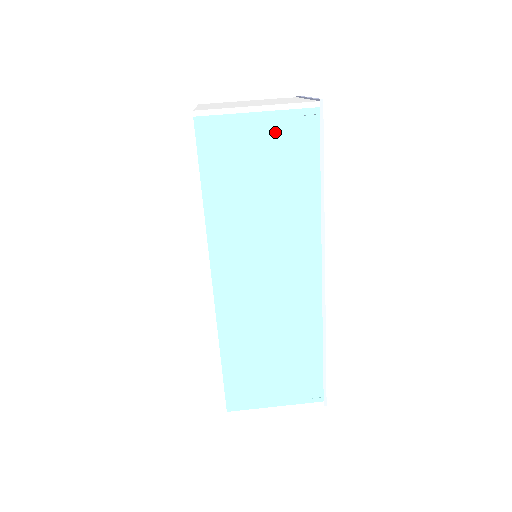
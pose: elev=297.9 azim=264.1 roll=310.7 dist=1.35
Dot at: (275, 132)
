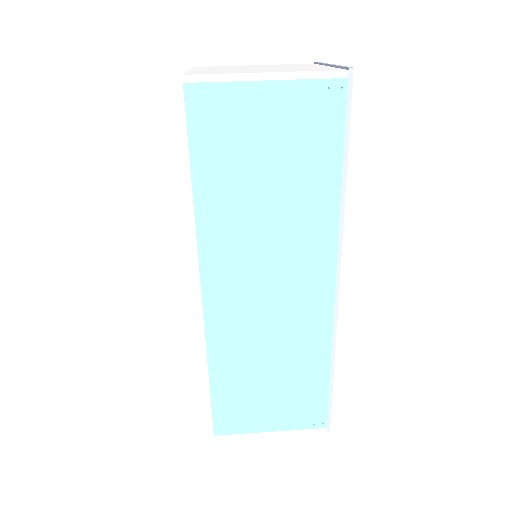
Dot at: (288, 108)
